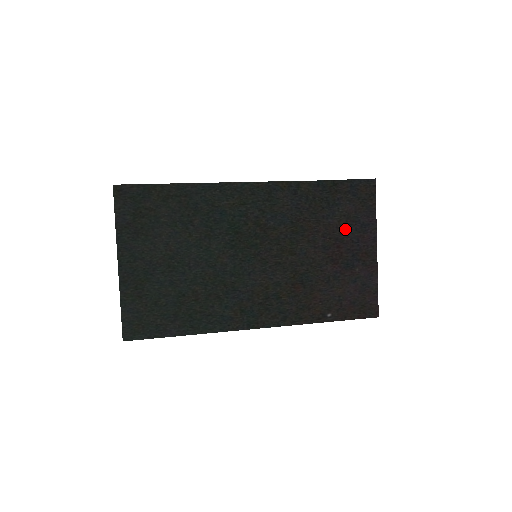
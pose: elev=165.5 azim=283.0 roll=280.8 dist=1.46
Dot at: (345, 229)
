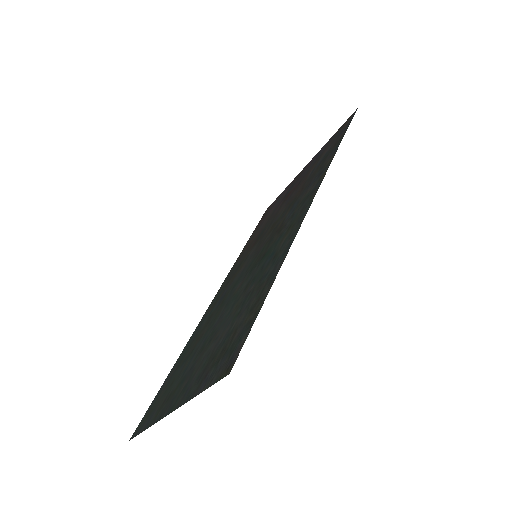
Dot at: (309, 170)
